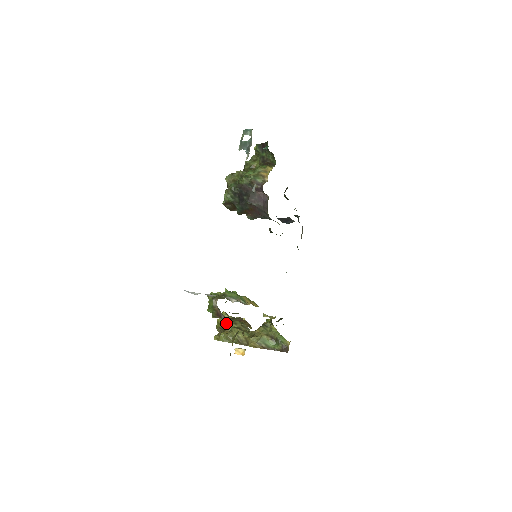
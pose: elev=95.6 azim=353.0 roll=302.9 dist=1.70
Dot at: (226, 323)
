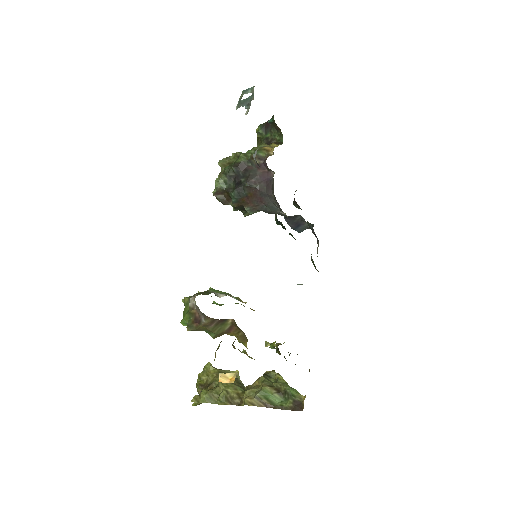
Dot at: (211, 377)
